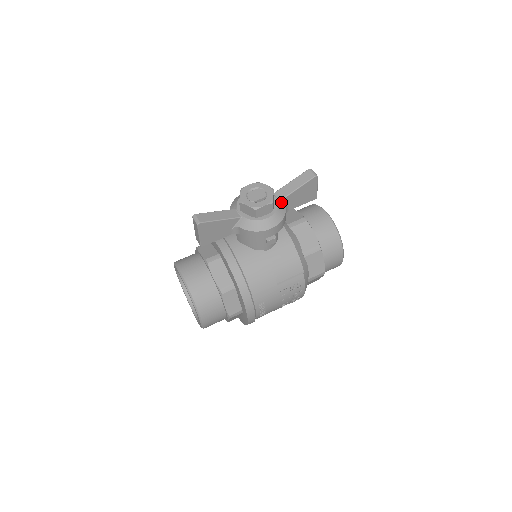
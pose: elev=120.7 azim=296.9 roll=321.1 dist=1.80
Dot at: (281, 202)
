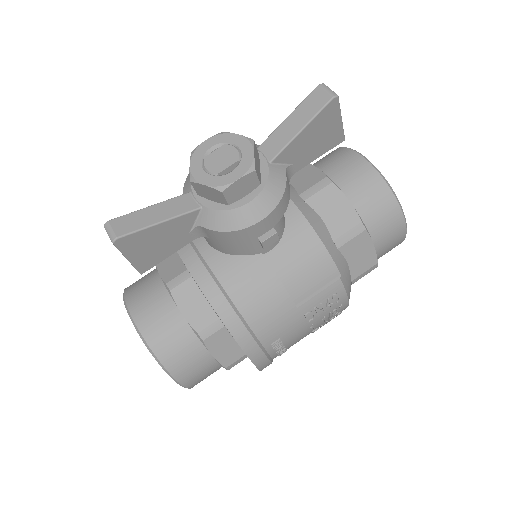
Dot at: (275, 162)
